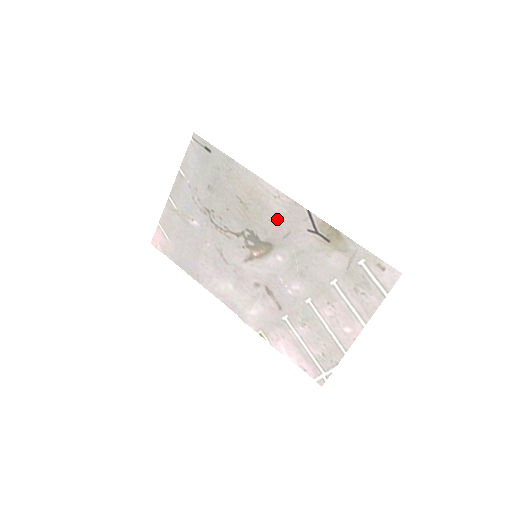
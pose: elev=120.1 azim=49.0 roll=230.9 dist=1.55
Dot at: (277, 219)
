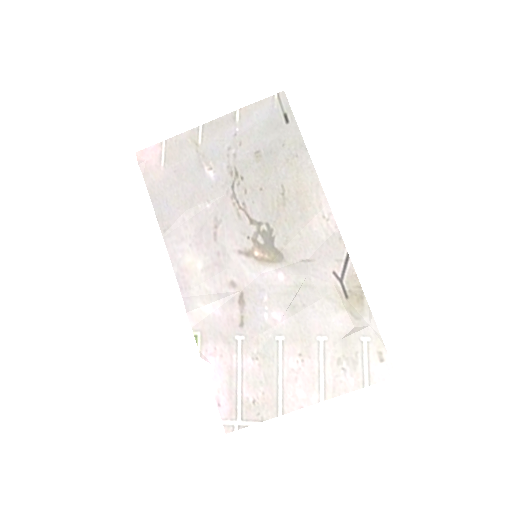
Dot at: (309, 238)
